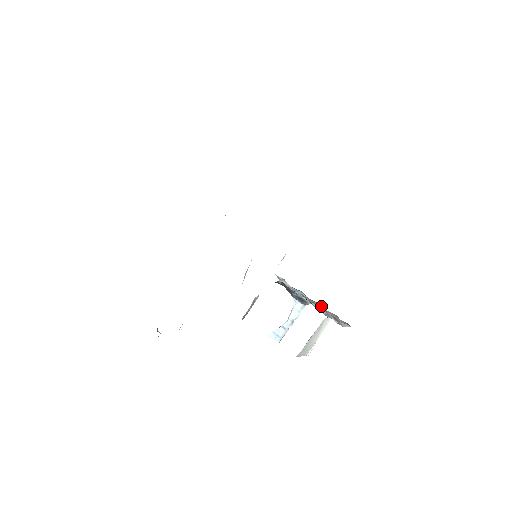
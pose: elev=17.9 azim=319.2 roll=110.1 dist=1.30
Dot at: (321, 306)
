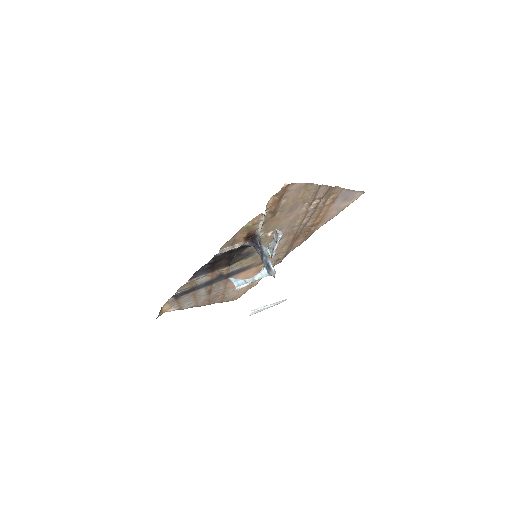
Dot at: (275, 251)
